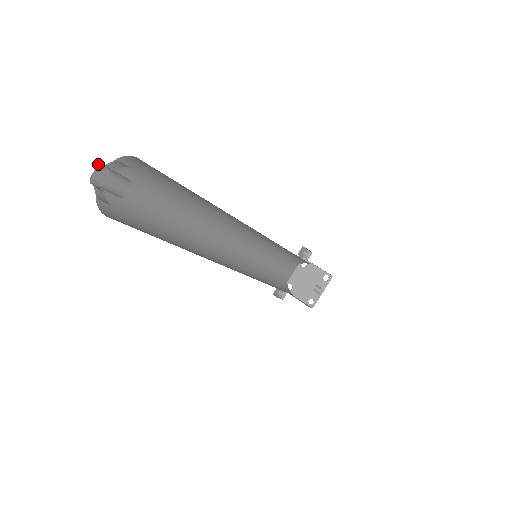
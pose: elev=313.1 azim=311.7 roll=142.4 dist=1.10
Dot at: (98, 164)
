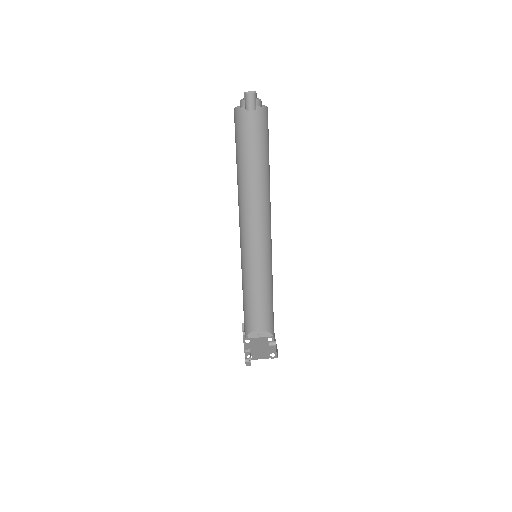
Dot at: (244, 92)
